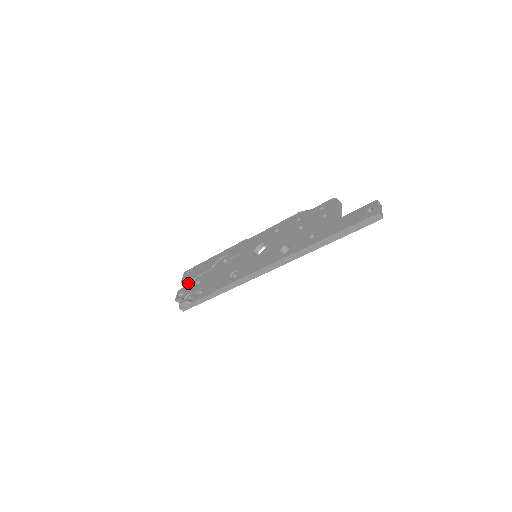
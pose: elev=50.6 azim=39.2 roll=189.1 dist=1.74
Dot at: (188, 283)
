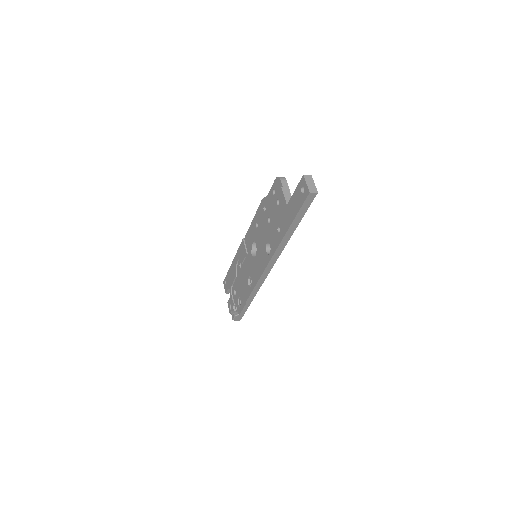
Dot at: occluded
